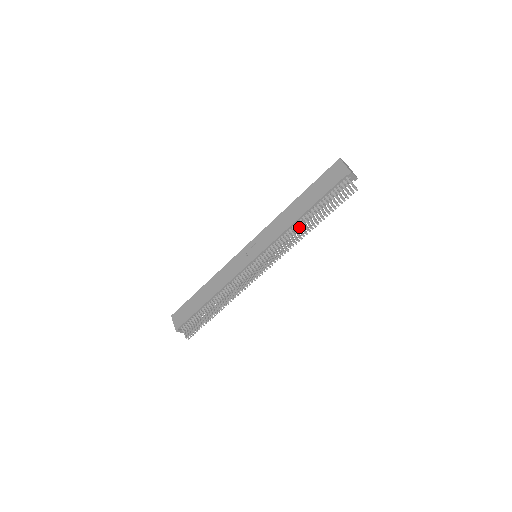
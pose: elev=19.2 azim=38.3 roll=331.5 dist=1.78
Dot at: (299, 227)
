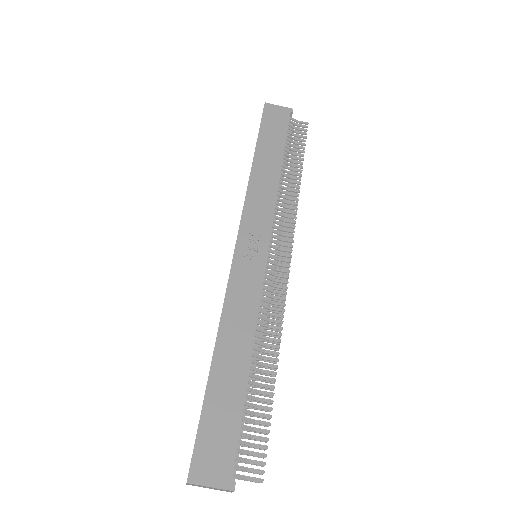
Dot at: occluded
